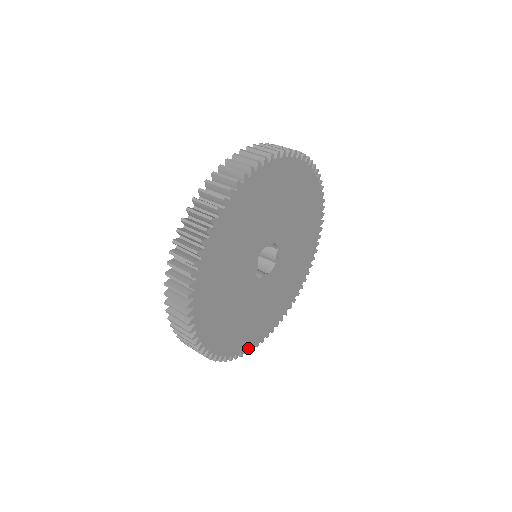
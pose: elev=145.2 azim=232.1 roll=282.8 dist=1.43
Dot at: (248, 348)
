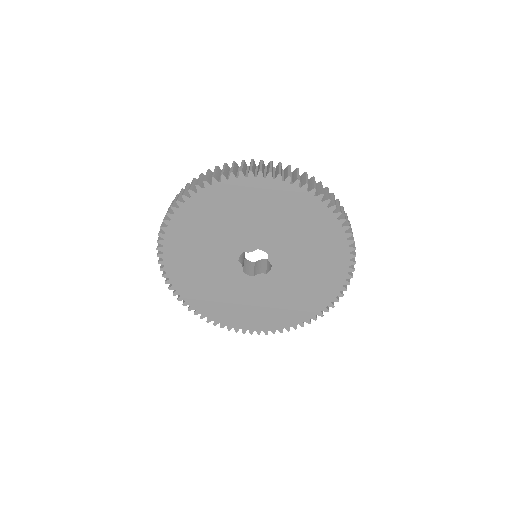
Dot at: (273, 329)
